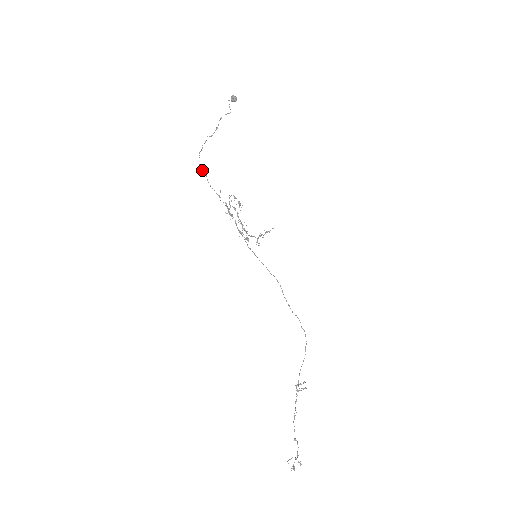
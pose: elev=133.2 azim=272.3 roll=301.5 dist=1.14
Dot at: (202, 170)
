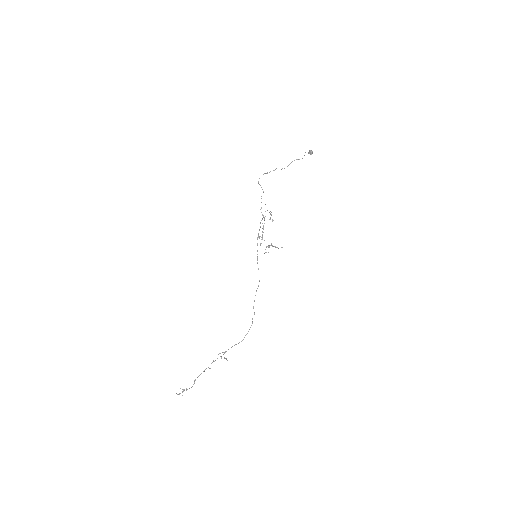
Dot at: occluded
